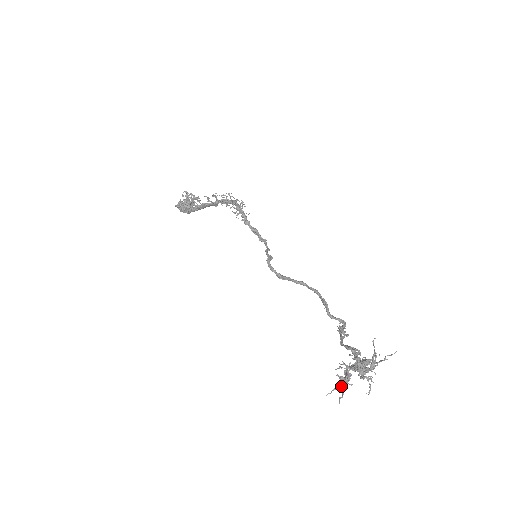
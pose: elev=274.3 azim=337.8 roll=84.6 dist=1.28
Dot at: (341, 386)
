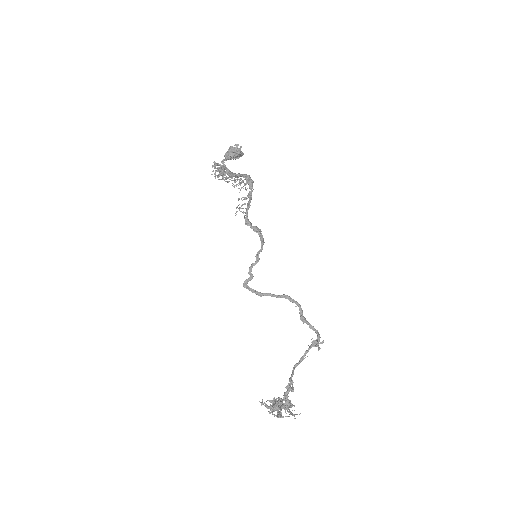
Dot at: occluded
